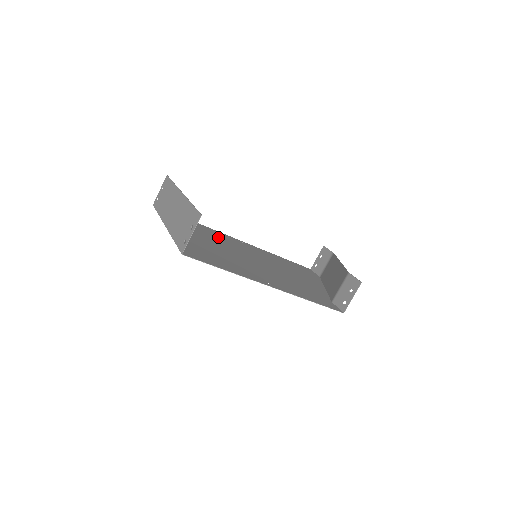
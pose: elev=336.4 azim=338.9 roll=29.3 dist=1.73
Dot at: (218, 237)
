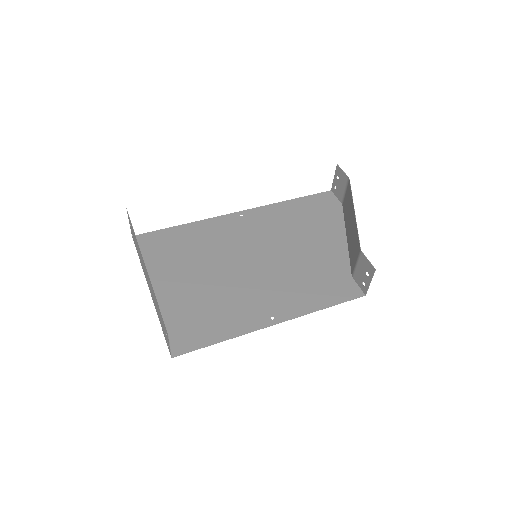
Dot at: (211, 240)
